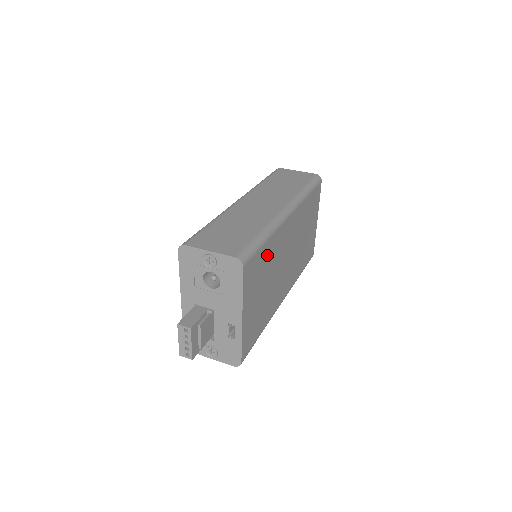
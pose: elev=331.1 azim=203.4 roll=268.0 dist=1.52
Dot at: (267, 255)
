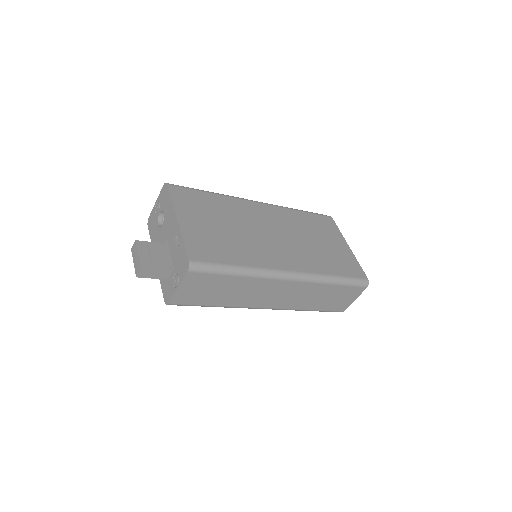
Dot at: (217, 204)
